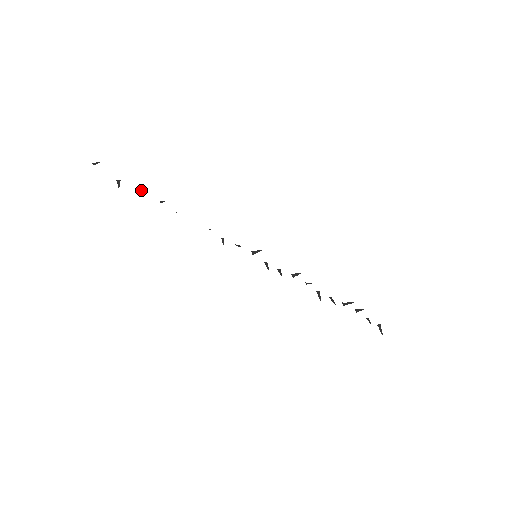
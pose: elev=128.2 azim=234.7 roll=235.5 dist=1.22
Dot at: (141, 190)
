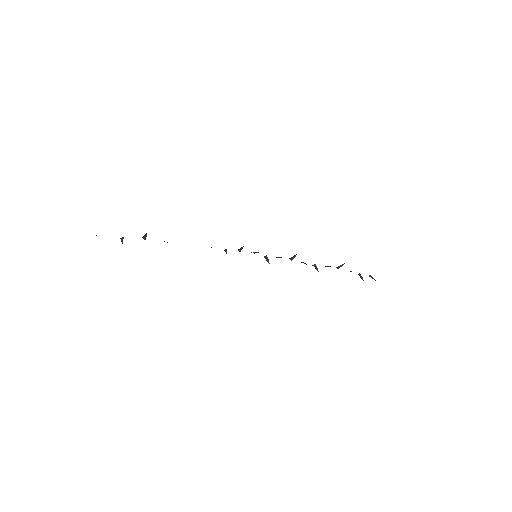
Dot at: (146, 235)
